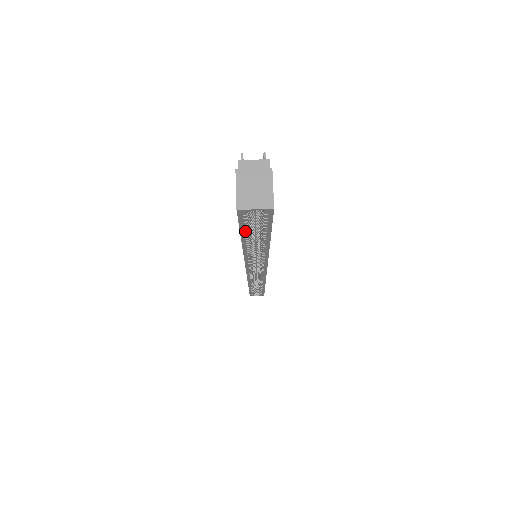
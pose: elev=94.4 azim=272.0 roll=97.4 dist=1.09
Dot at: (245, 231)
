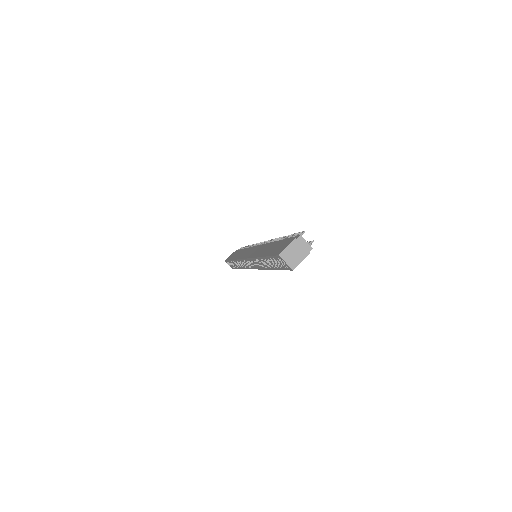
Dot at: (270, 258)
